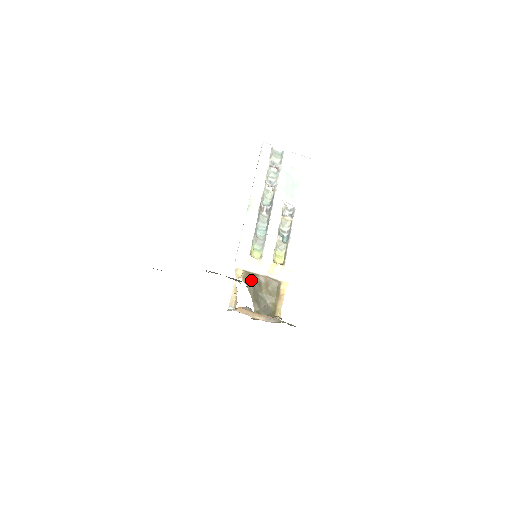
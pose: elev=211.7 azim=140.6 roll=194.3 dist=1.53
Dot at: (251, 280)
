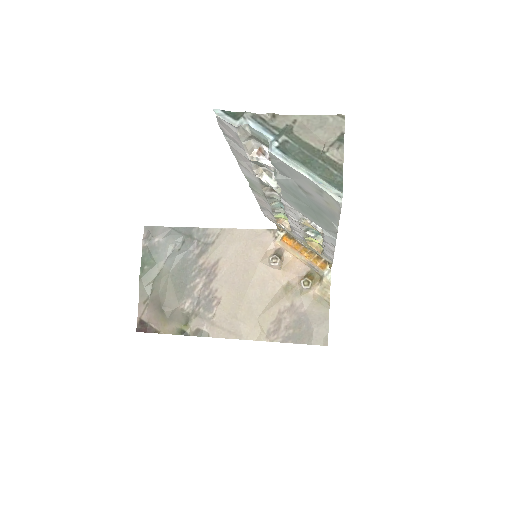
Dot at: occluded
